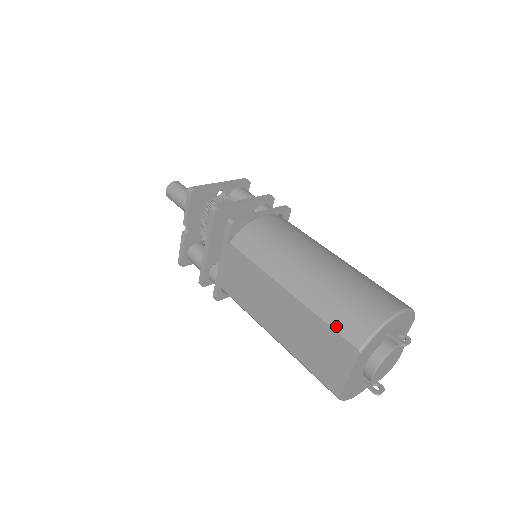
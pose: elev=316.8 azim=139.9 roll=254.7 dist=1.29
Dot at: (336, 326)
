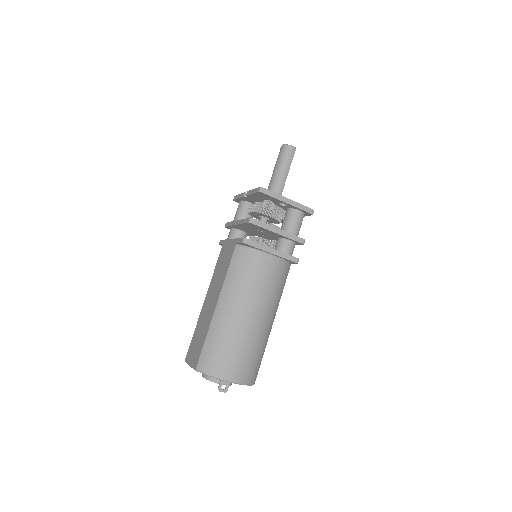
Dot at: (204, 350)
